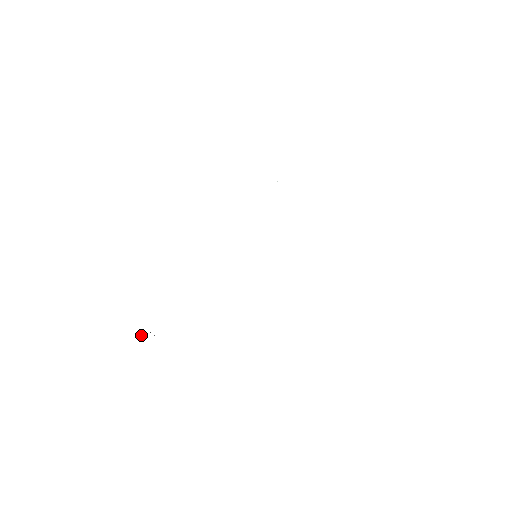
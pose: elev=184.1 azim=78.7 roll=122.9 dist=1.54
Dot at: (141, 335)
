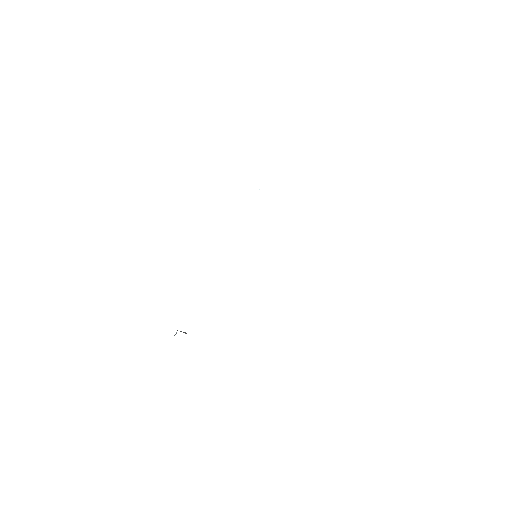
Dot at: (174, 335)
